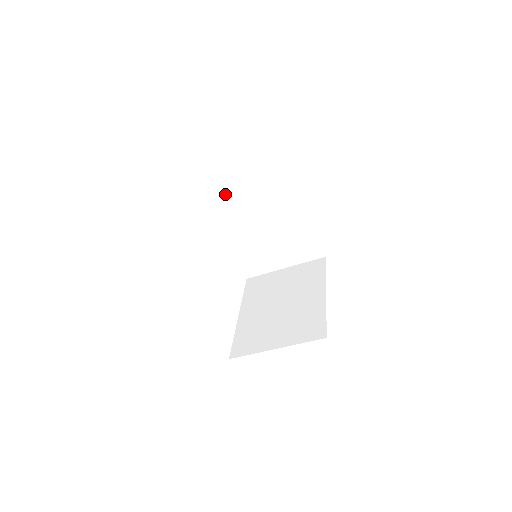
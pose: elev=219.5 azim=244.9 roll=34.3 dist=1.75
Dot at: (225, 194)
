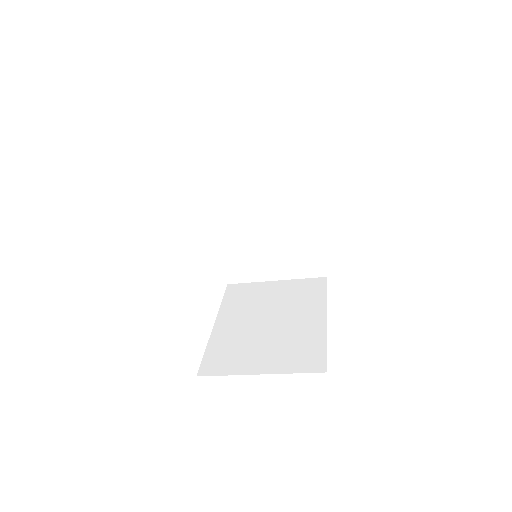
Dot at: (230, 176)
